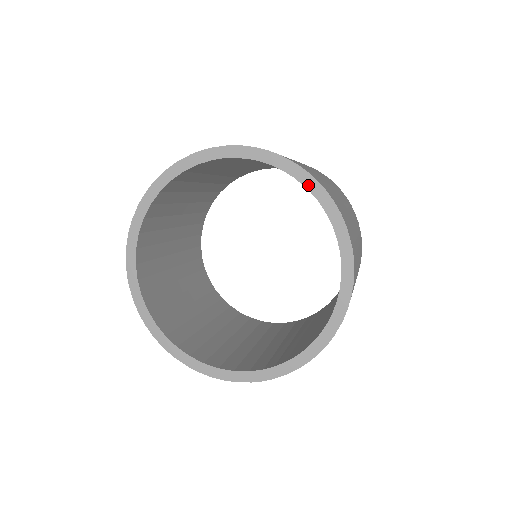
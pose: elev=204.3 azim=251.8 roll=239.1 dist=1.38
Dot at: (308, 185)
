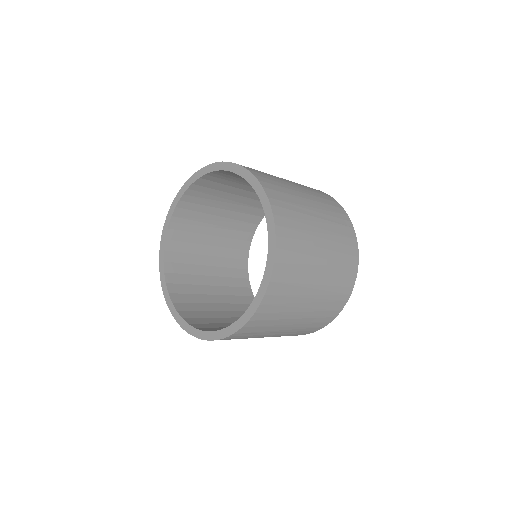
Dot at: (198, 177)
